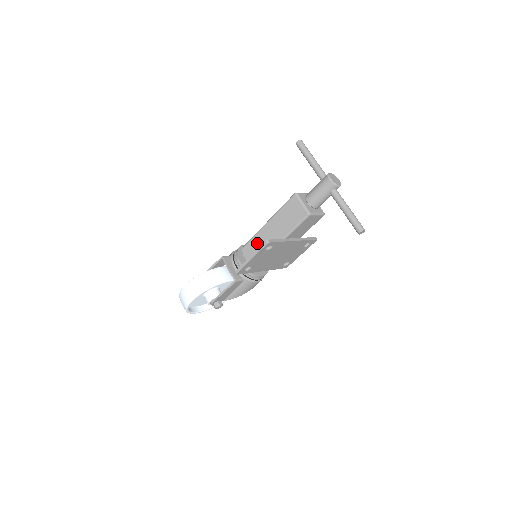
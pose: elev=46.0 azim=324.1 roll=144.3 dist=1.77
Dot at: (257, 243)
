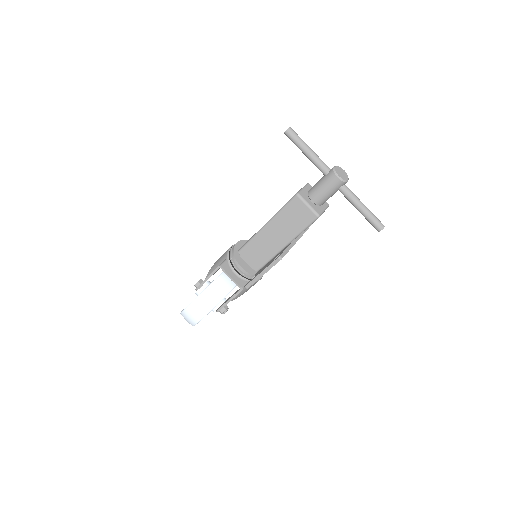
Dot at: (257, 246)
